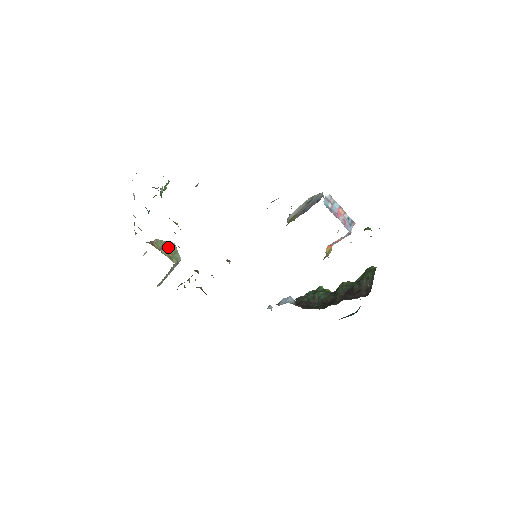
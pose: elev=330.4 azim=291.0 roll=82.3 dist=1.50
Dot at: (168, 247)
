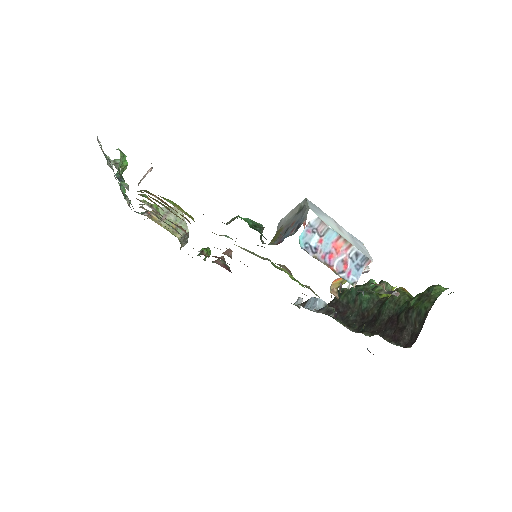
Dot at: (171, 216)
